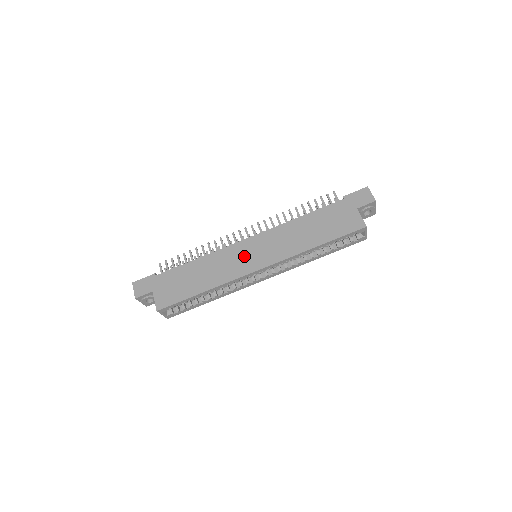
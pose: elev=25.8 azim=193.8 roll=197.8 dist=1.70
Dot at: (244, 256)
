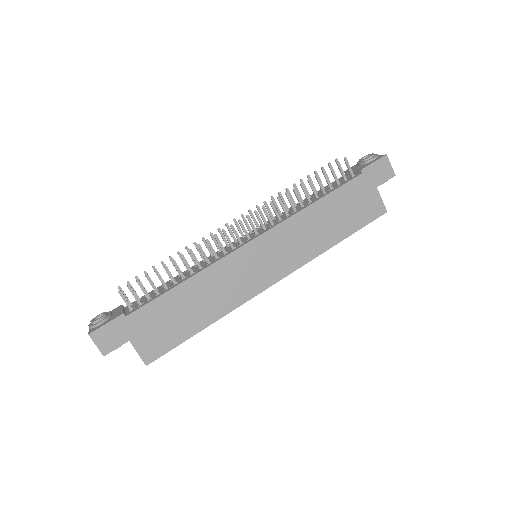
Dot at: (252, 268)
